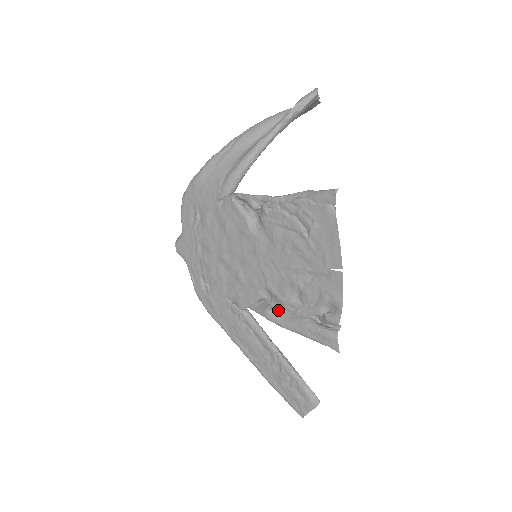
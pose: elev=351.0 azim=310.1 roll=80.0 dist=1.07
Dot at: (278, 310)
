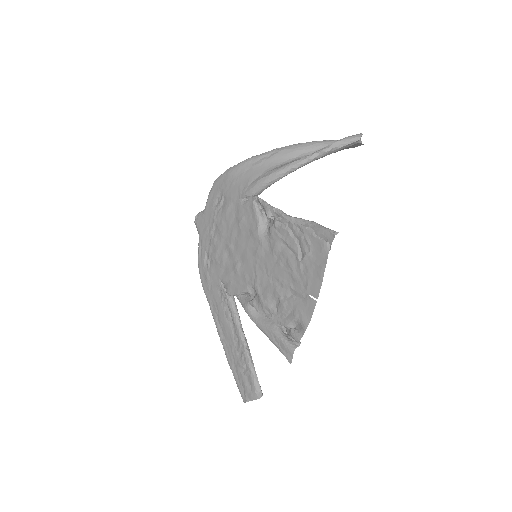
Dot at: (256, 308)
